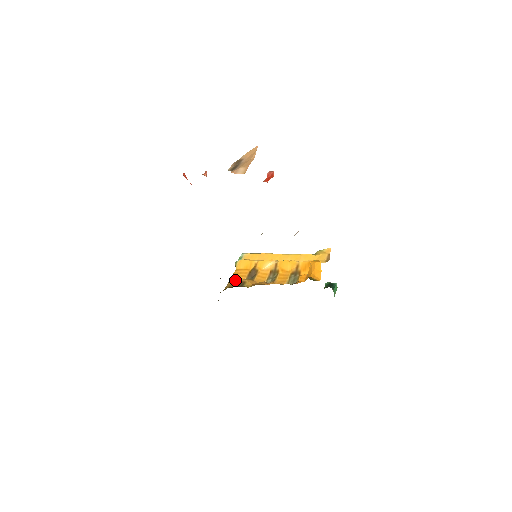
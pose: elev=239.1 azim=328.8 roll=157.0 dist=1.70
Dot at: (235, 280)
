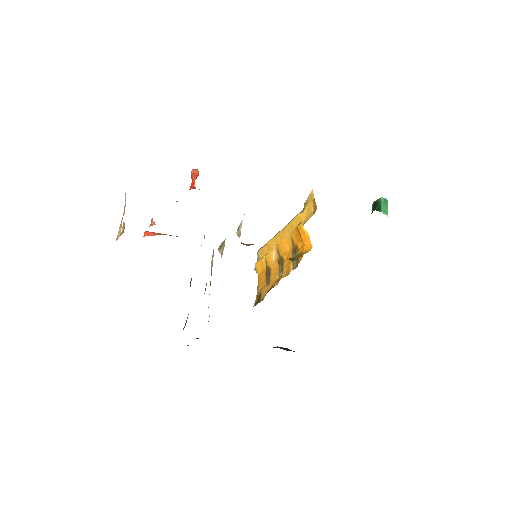
Dot at: occluded
